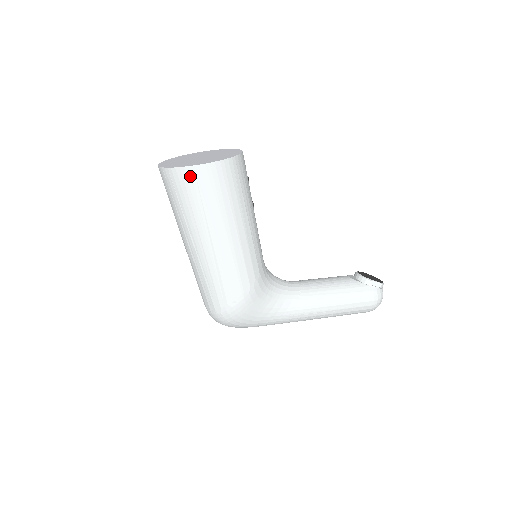
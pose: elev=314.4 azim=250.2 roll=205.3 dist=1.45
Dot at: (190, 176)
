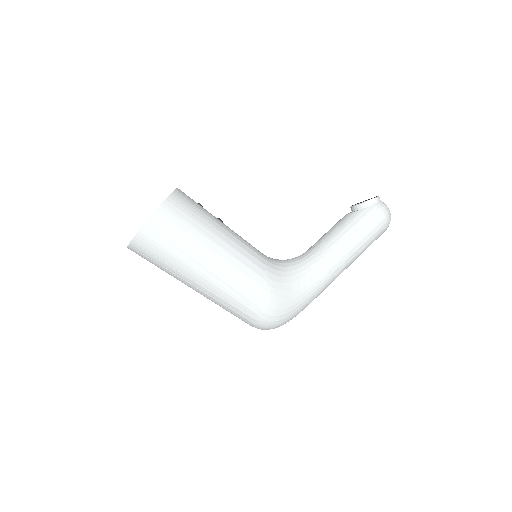
Dot at: (148, 233)
